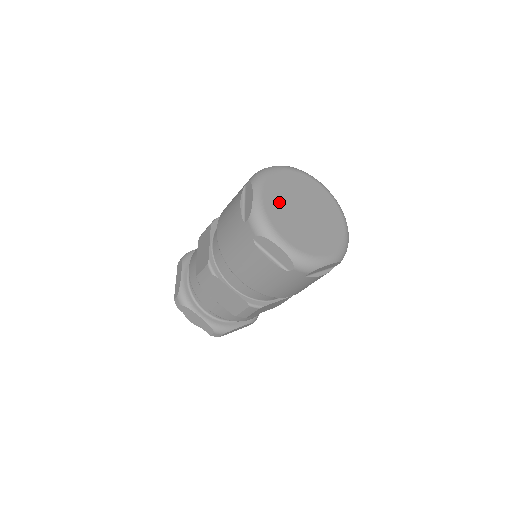
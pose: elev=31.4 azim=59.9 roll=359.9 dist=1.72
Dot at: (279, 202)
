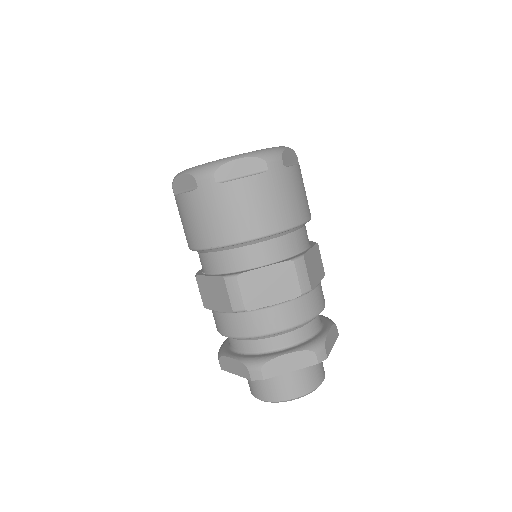
Dot at: occluded
